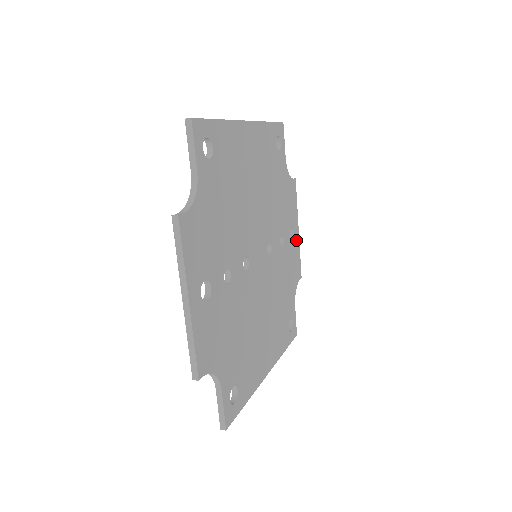
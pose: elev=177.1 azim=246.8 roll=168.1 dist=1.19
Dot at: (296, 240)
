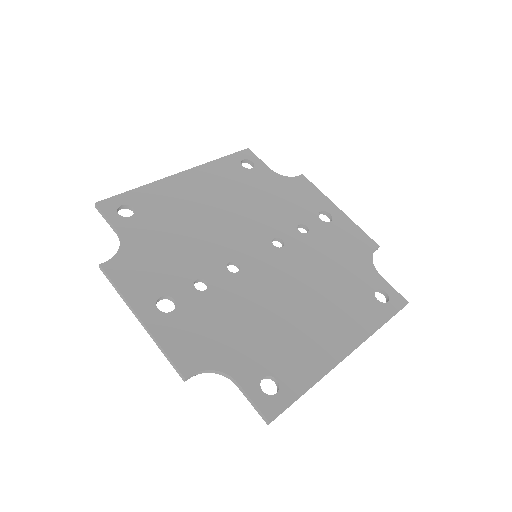
Dot at: (340, 219)
